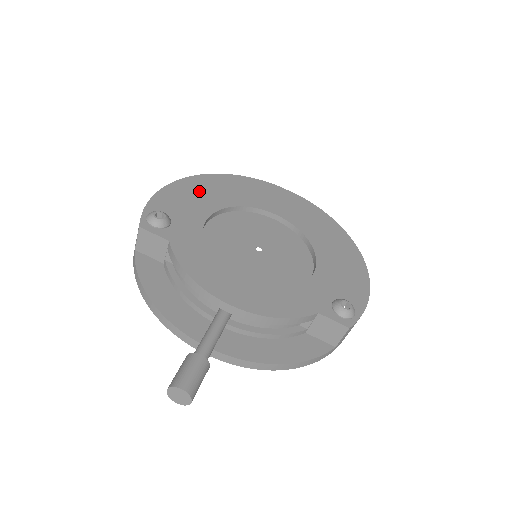
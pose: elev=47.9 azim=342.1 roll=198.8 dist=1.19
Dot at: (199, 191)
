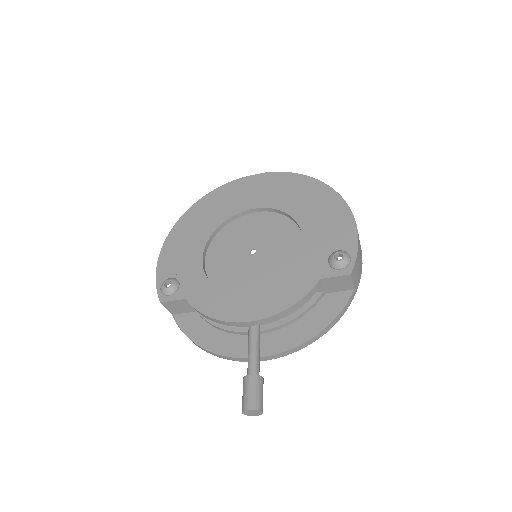
Dot at: (185, 236)
